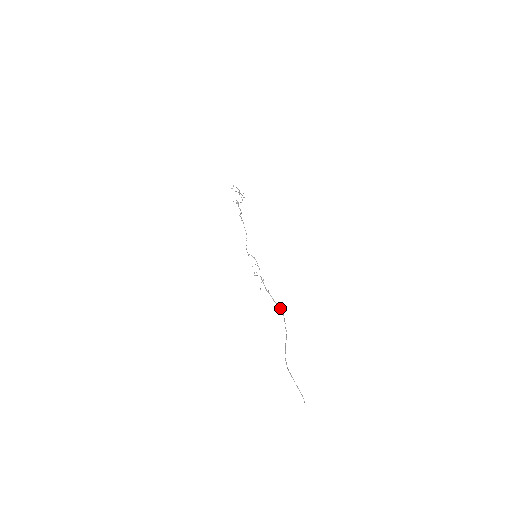
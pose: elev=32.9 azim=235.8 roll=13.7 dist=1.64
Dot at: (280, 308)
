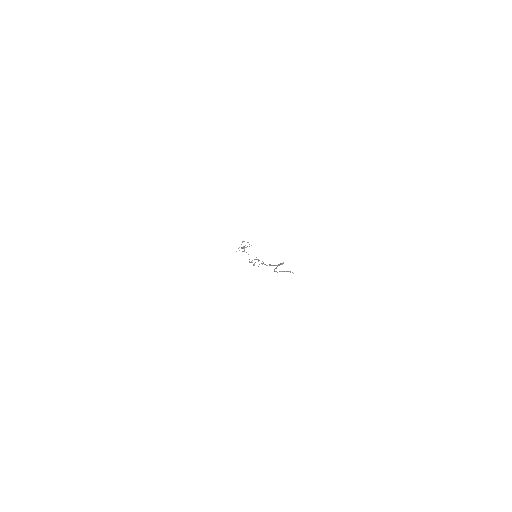
Dot at: (280, 263)
